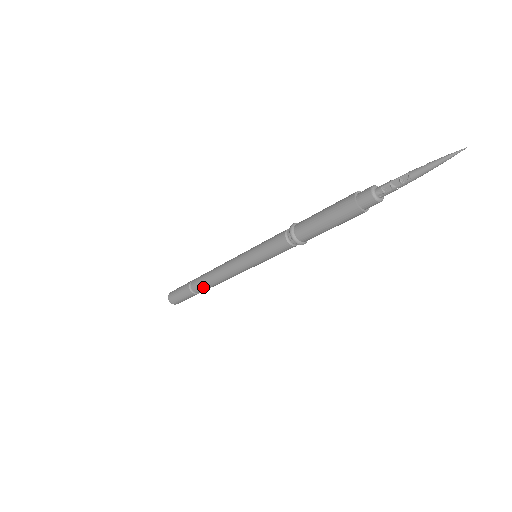
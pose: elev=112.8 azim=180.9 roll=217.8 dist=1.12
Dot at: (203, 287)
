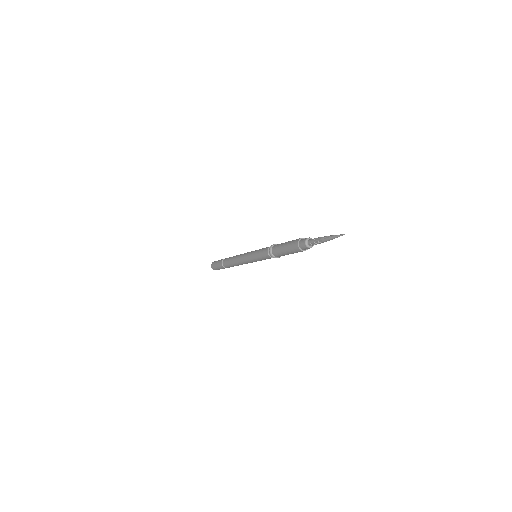
Dot at: occluded
